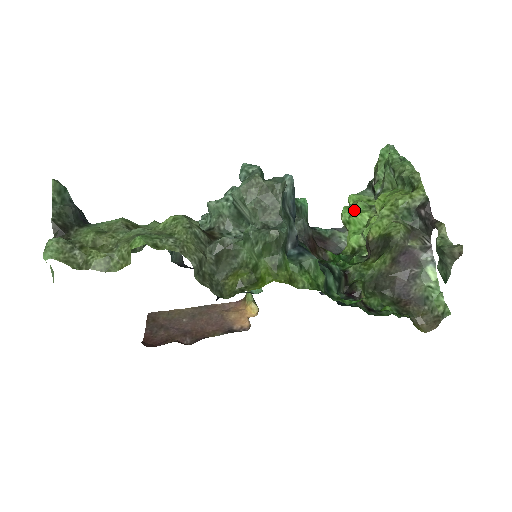
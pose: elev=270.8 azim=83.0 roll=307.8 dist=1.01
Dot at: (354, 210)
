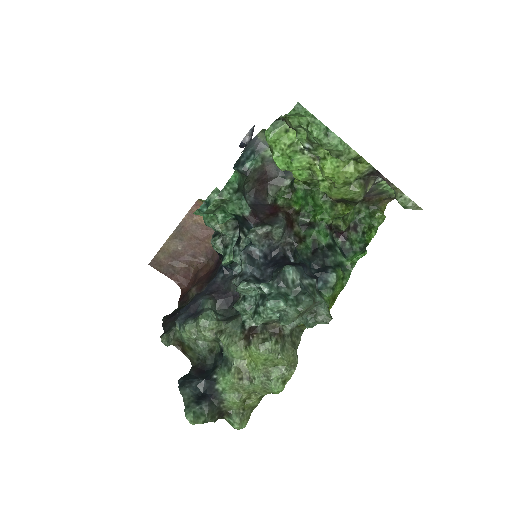
Dot at: (288, 161)
